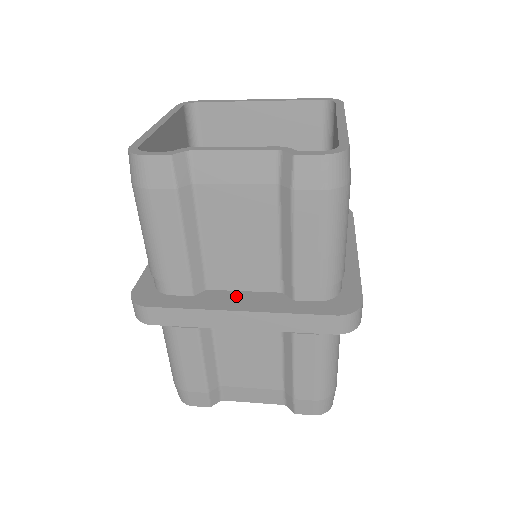
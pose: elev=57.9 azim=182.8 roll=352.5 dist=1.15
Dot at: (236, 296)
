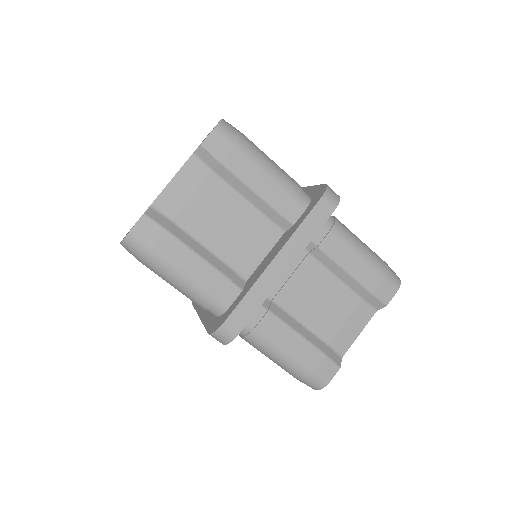
Dot at: (264, 262)
